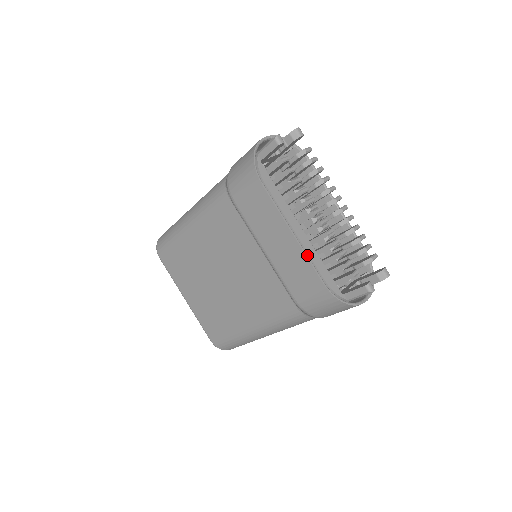
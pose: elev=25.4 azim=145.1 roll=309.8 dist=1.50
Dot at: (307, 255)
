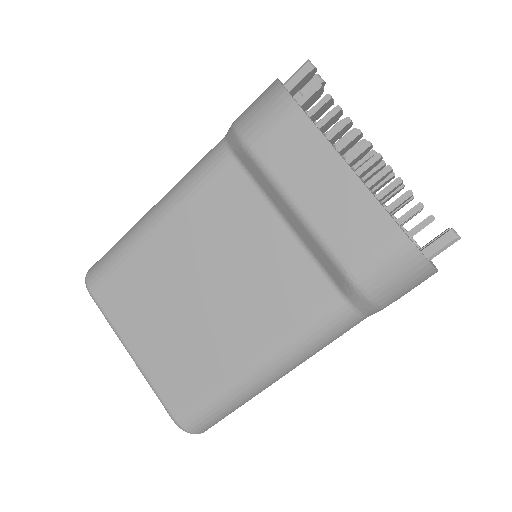
Dot at: (371, 192)
